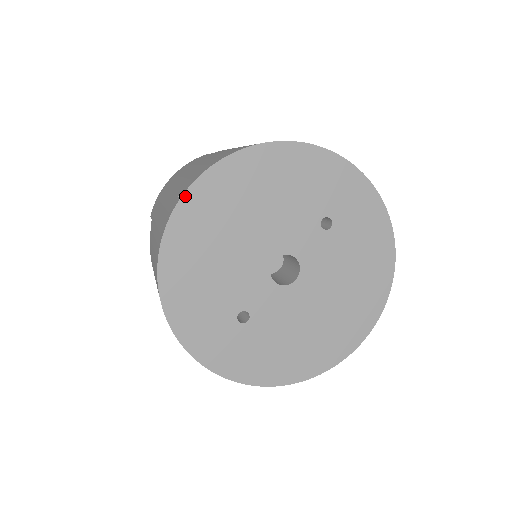
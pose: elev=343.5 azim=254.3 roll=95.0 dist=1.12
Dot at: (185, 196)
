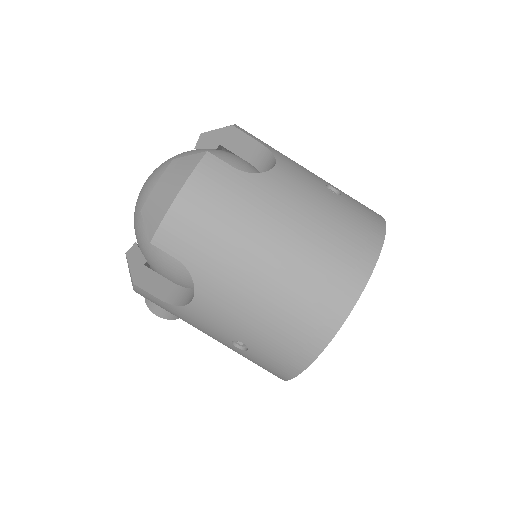
Dot at: (349, 314)
